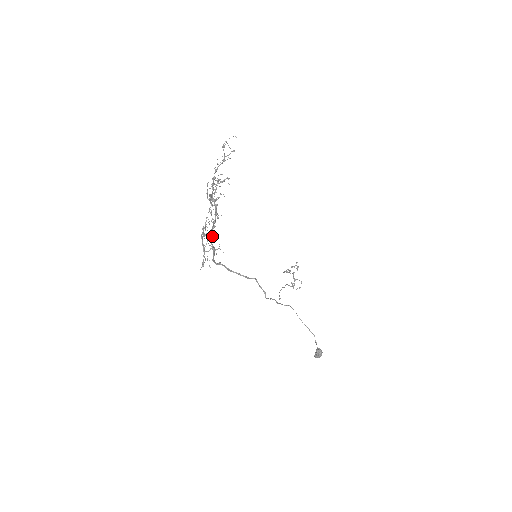
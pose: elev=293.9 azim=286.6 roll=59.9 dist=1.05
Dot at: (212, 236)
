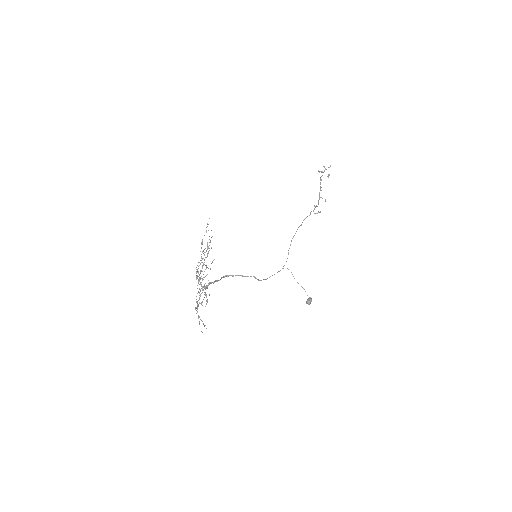
Dot at: occluded
